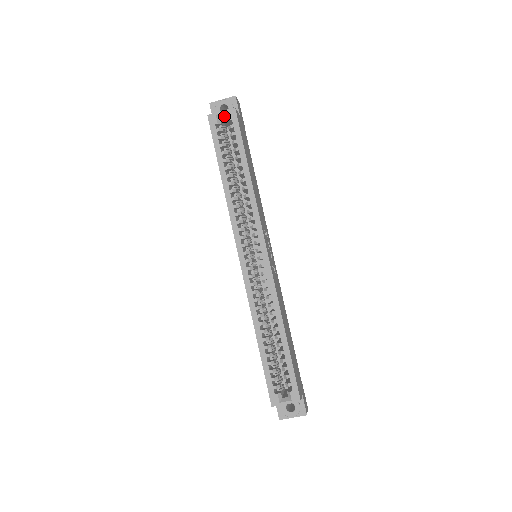
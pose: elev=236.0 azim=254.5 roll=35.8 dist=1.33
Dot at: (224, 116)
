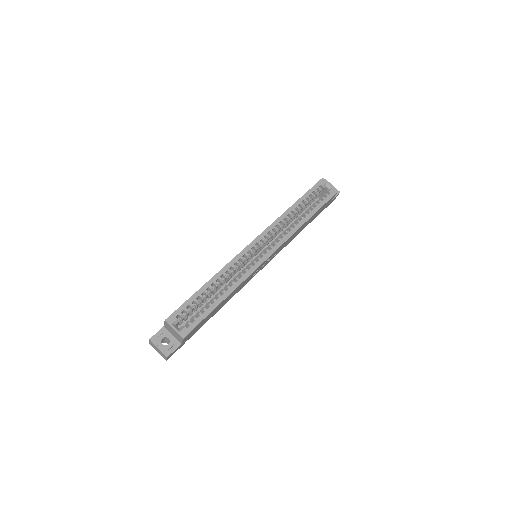
Dot at: (329, 188)
